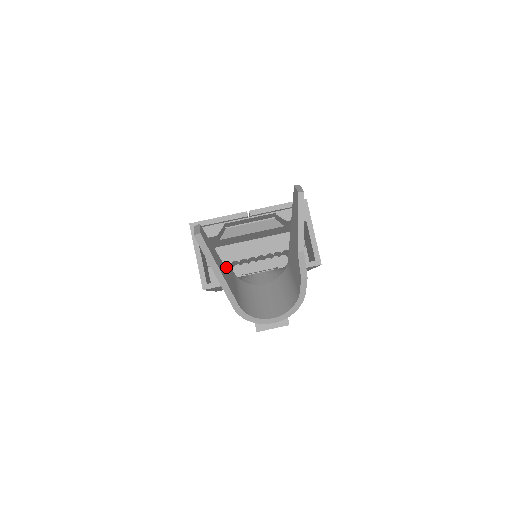
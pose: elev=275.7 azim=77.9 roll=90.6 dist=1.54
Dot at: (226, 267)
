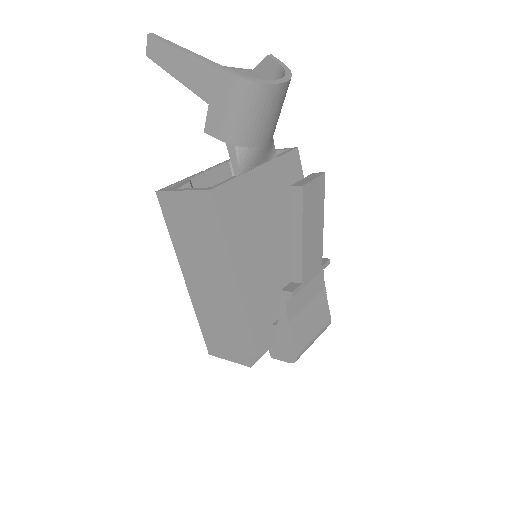
Dot at: (208, 120)
